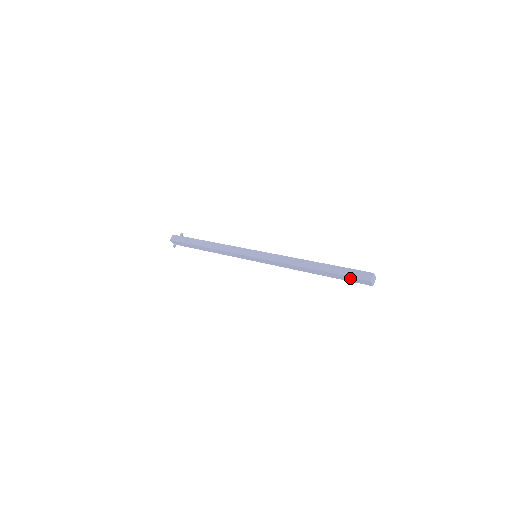
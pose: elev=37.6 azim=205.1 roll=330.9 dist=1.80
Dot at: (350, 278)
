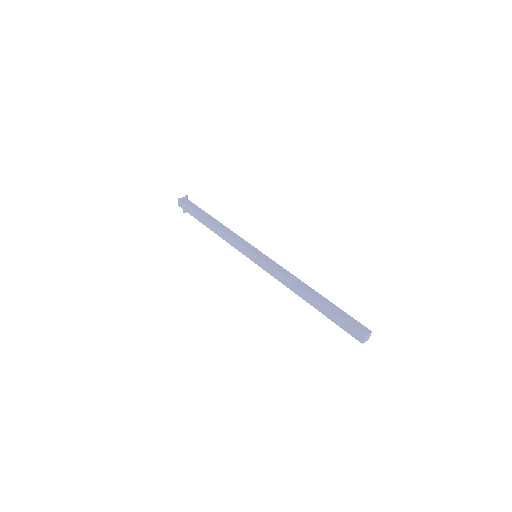
Dot at: (344, 327)
